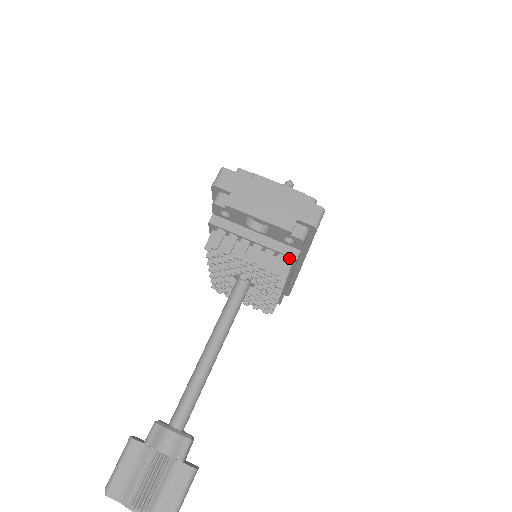
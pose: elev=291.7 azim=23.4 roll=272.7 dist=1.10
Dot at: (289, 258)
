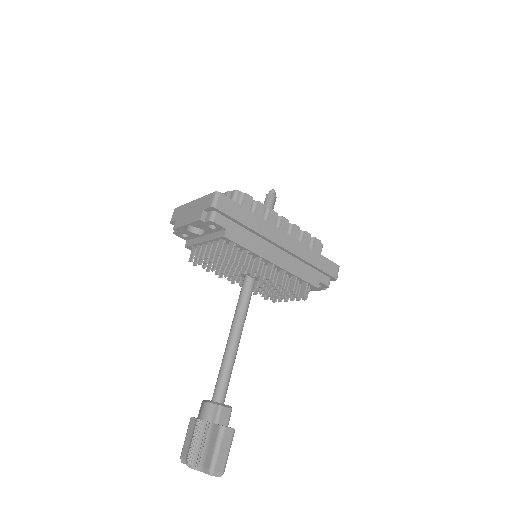
Dot at: (223, 239)
